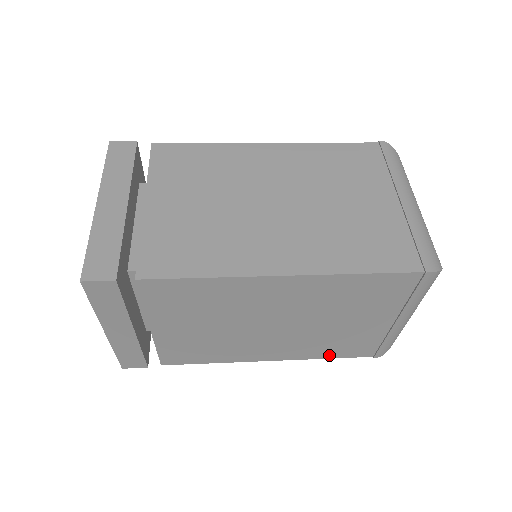
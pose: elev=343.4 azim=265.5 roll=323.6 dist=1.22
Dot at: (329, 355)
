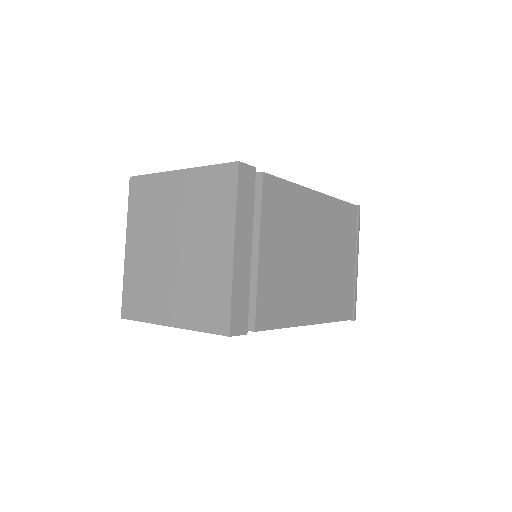
Dot at: (337, 315)
